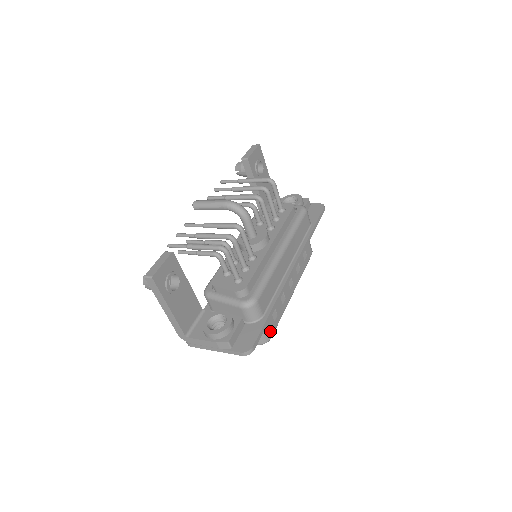
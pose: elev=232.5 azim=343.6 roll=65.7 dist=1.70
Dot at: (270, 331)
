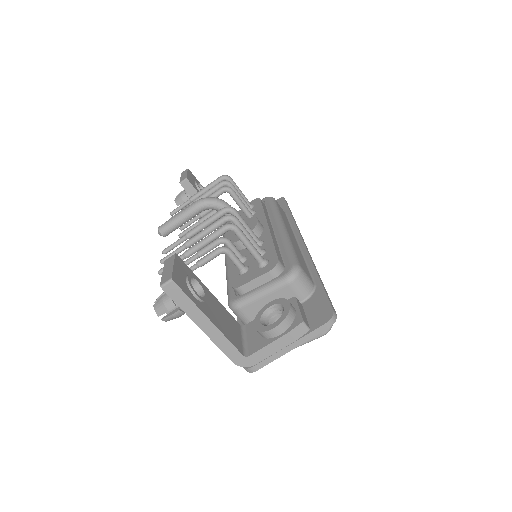
Dot at: occluded
